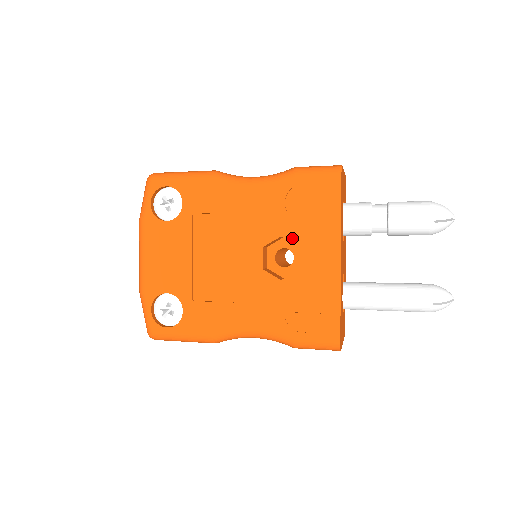
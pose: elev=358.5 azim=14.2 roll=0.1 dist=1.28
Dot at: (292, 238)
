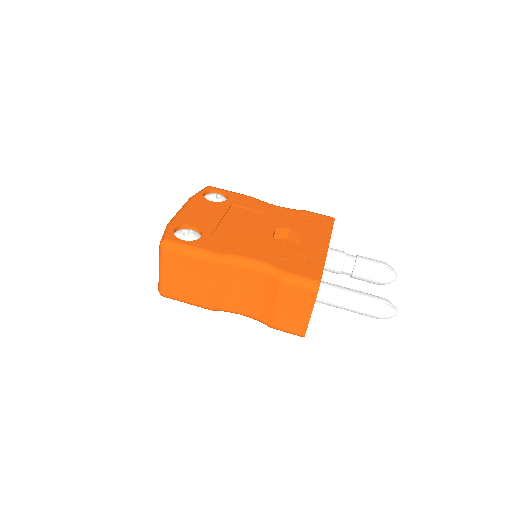
Dot at: (297, 230)
